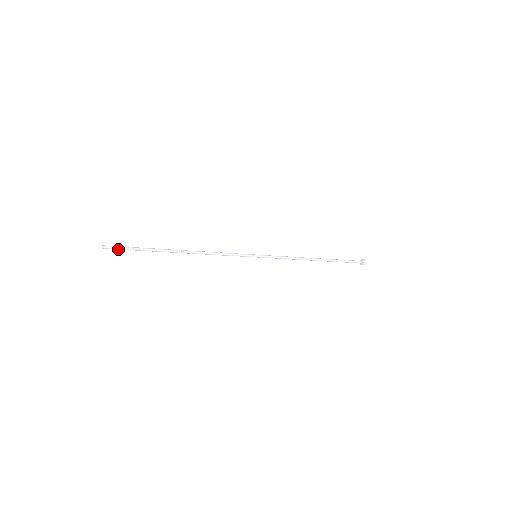
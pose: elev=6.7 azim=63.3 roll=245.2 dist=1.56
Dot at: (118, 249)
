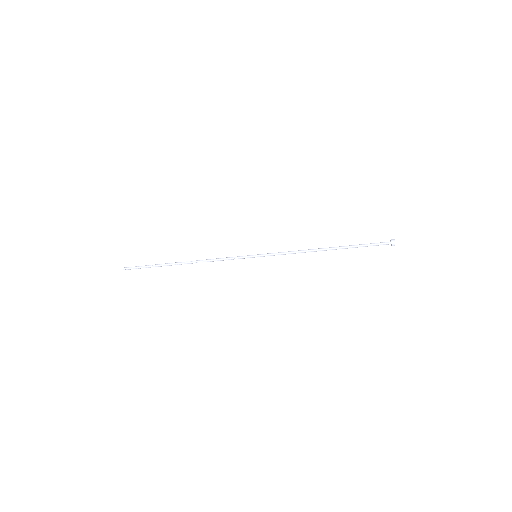
Dot at: (134, 268)
